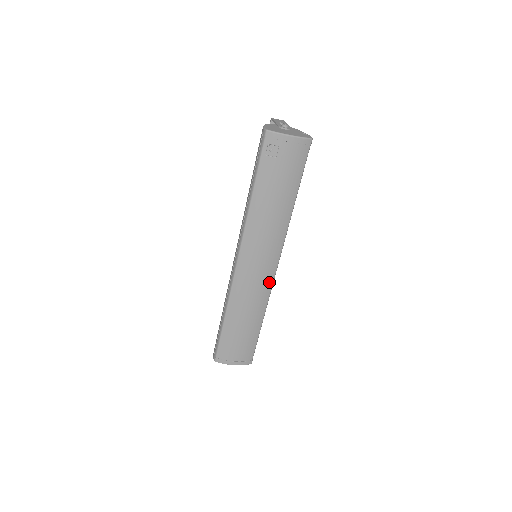
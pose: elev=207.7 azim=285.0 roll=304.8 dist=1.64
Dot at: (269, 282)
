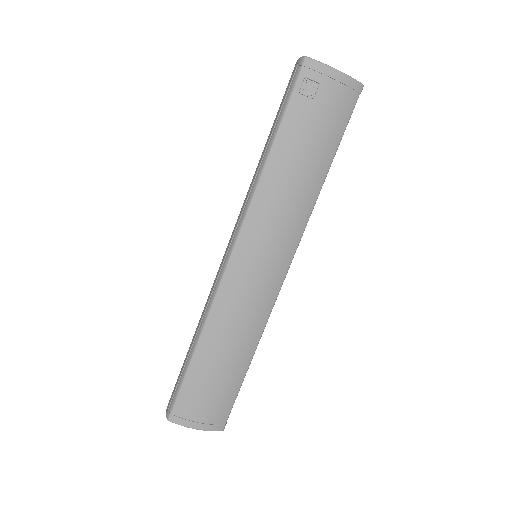
Dot at: (272, 295)
